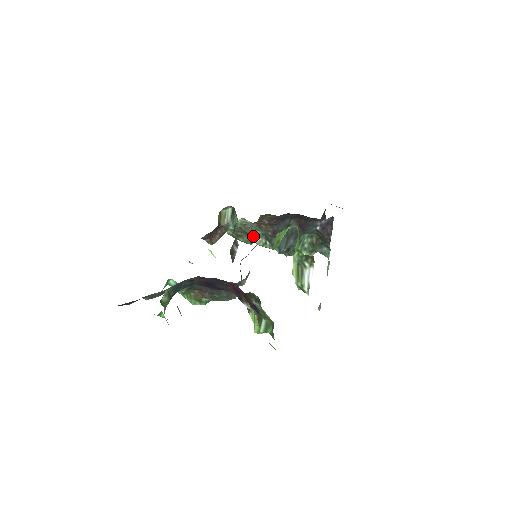
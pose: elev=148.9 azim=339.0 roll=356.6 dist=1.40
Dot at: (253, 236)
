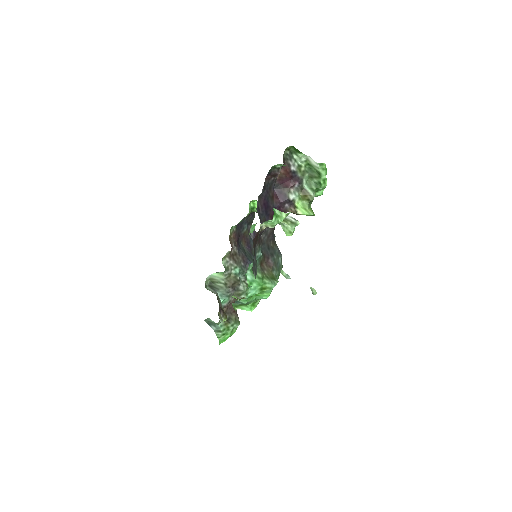
Dot at: (238, 281)
